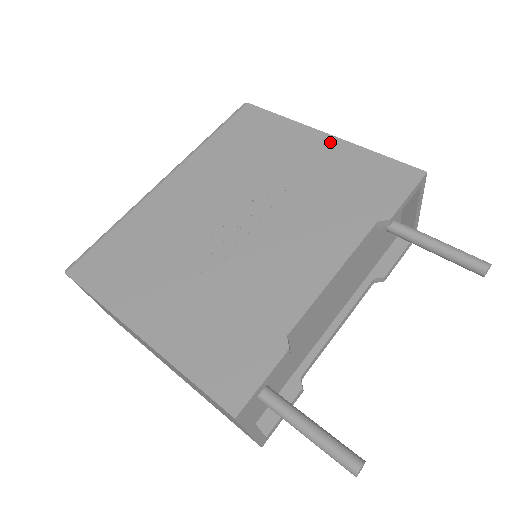
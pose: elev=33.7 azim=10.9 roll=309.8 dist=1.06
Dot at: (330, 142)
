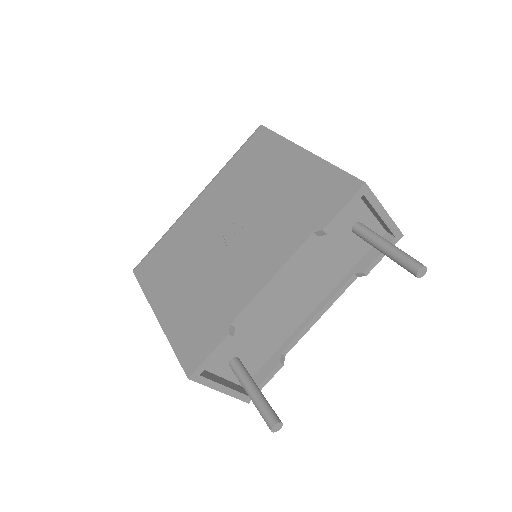
Dot at: (305, 158)
